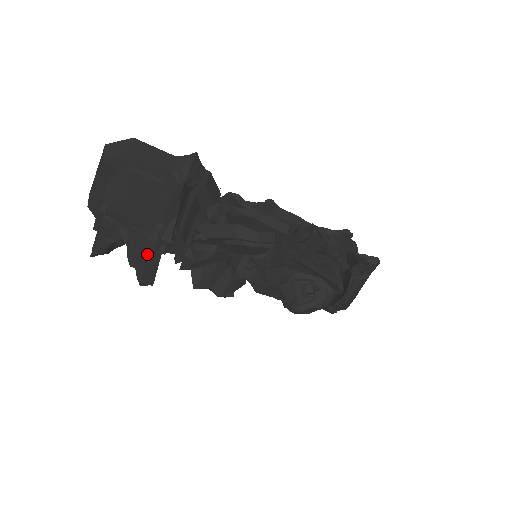
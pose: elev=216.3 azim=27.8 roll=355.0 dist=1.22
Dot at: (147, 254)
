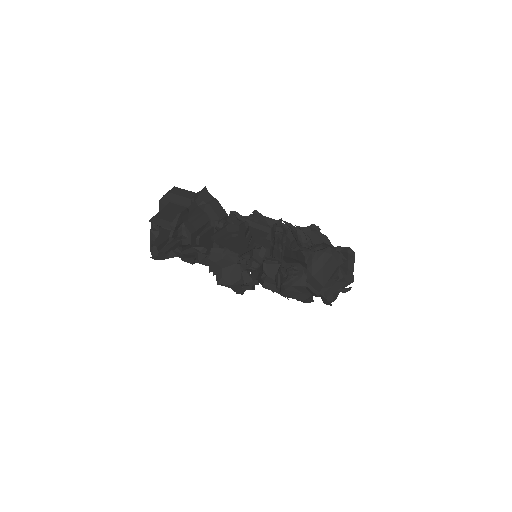
Dot at: (165, 238)
